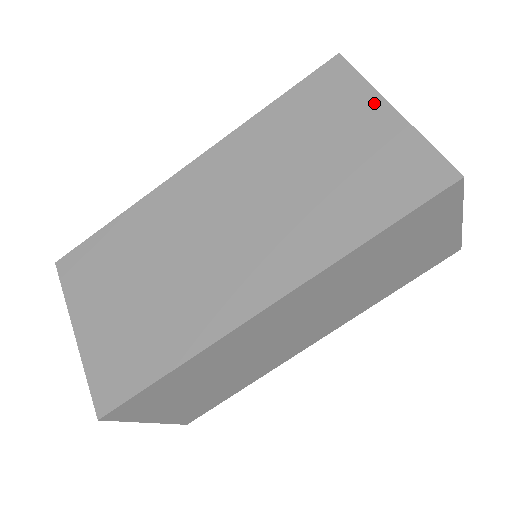
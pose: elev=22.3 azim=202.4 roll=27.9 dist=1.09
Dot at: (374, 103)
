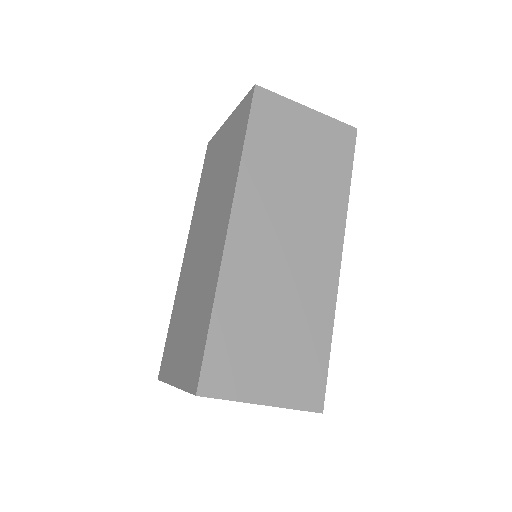
Dot at: (223, 128)
